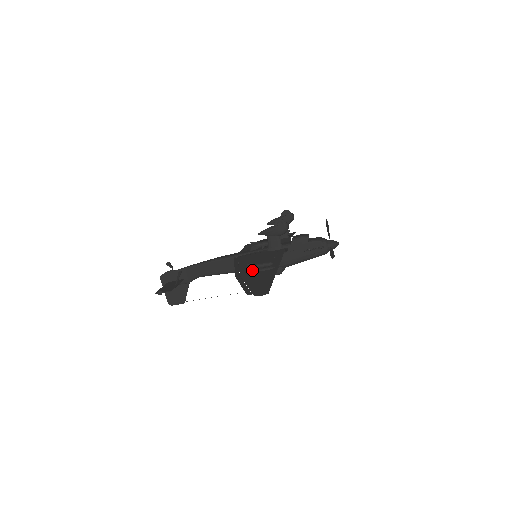
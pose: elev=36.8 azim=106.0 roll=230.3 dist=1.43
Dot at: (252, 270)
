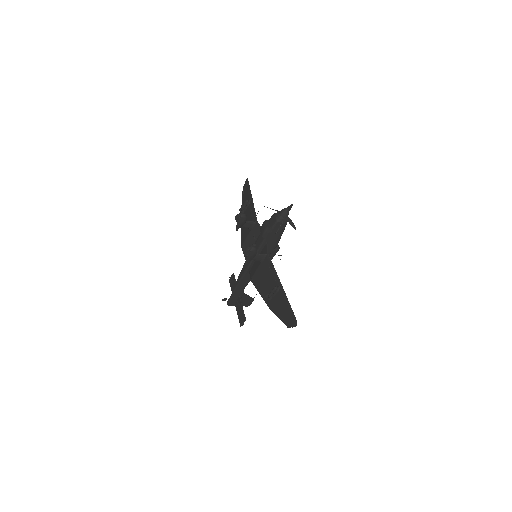
Dot at: (271, 297)
